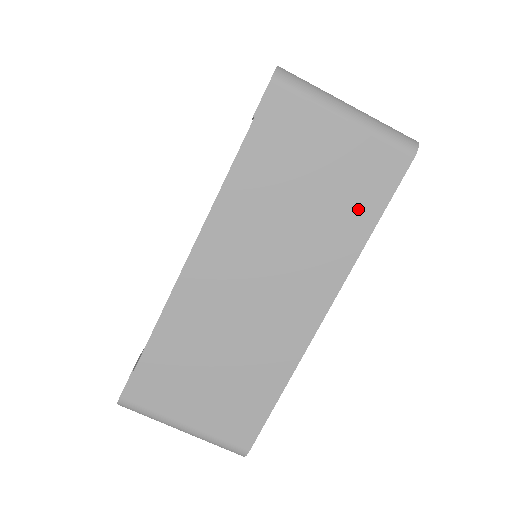
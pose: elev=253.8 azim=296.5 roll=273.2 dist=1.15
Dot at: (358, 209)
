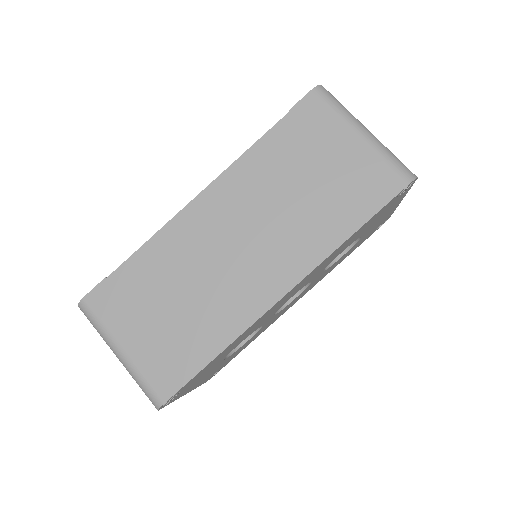
Dot at: (347, 210)
